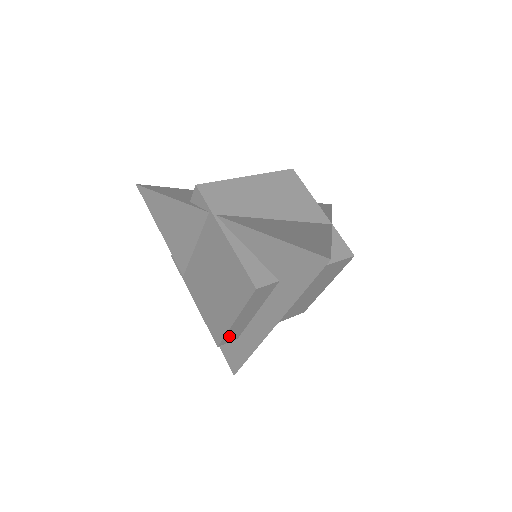
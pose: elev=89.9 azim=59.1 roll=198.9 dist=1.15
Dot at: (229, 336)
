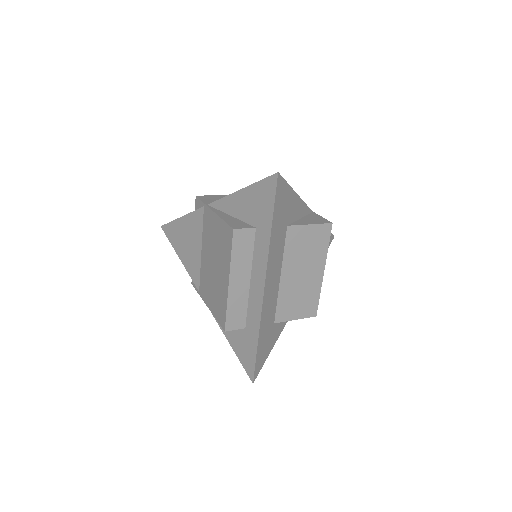
Dot at: (232, 315)
